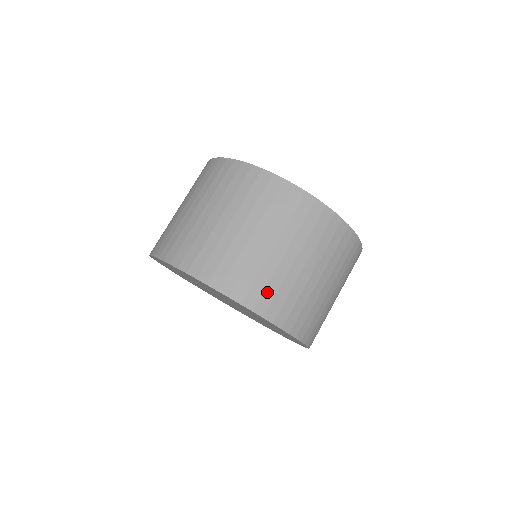
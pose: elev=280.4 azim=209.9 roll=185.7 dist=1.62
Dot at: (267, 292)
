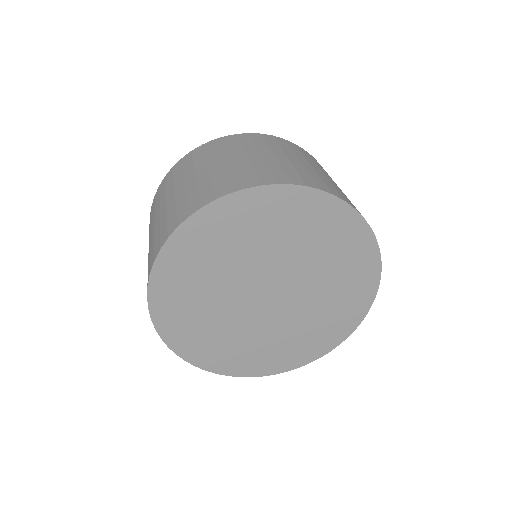
Dot at: (317, 180)
